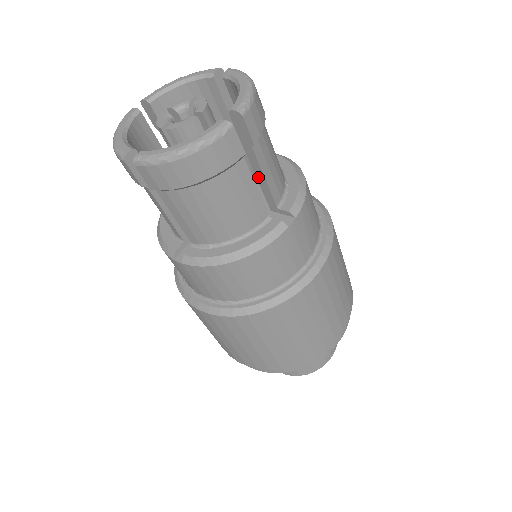
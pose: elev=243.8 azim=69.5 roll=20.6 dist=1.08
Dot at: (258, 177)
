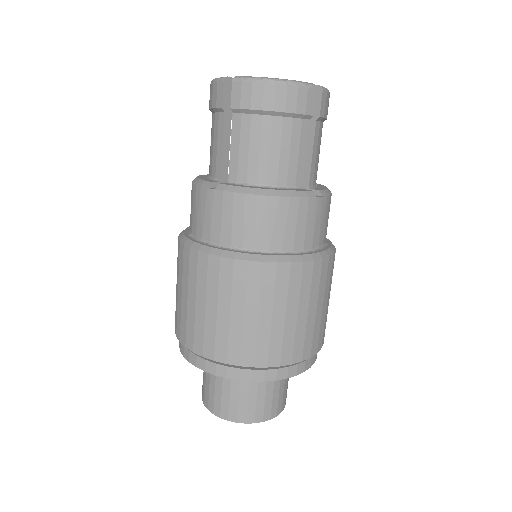
Dot at: (306, 153)
